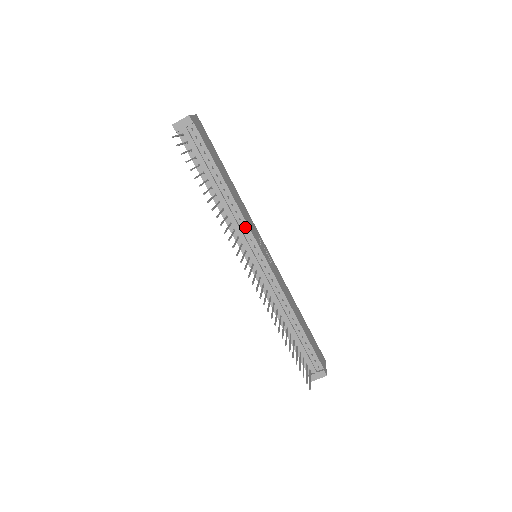
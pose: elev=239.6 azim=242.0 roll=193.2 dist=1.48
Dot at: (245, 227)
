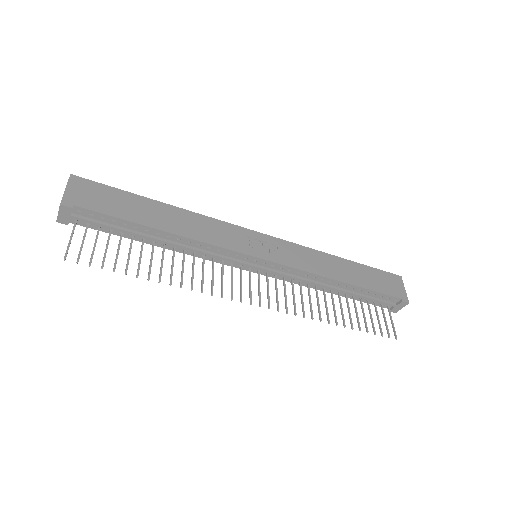
Dot at: (221, 250)
